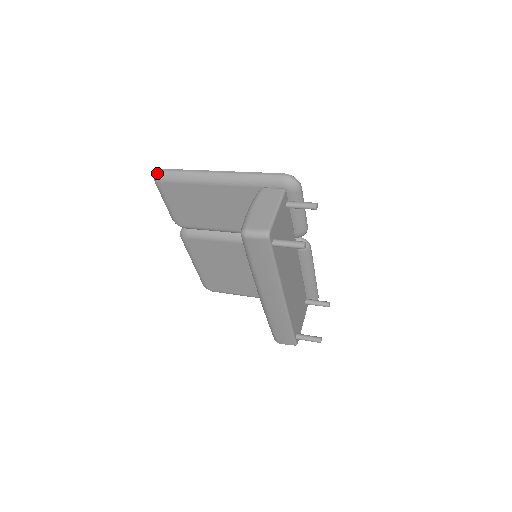
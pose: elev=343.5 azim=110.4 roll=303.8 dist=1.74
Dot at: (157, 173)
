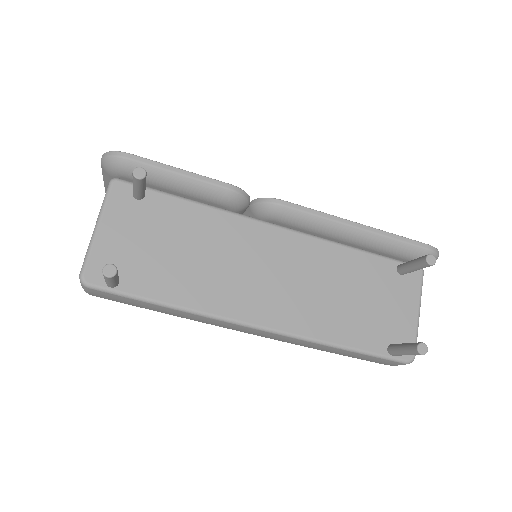
Dot at: occluded
